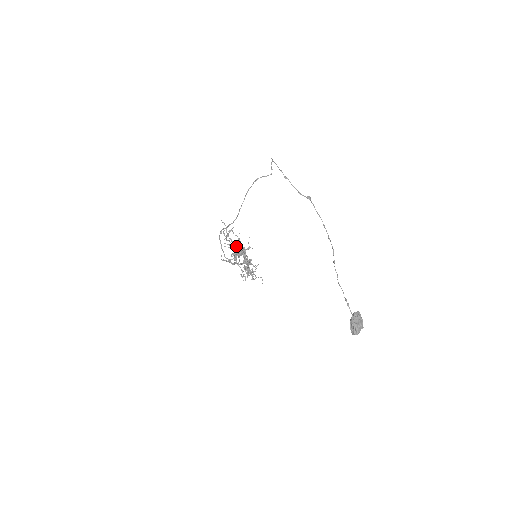
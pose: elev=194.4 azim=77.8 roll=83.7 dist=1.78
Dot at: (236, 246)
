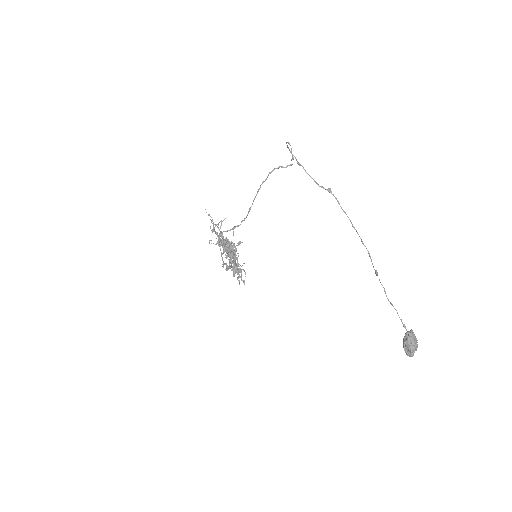
Dot at: (226, 243)
